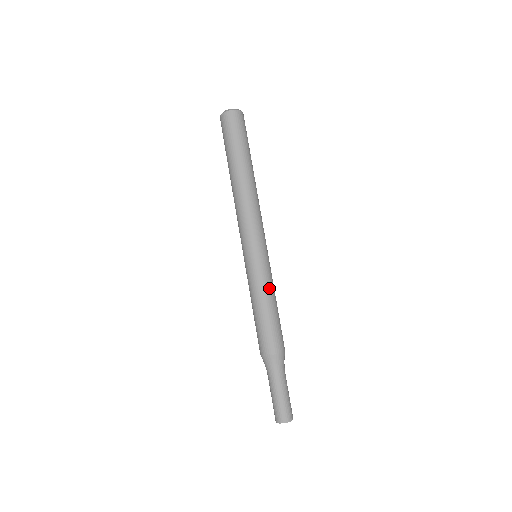
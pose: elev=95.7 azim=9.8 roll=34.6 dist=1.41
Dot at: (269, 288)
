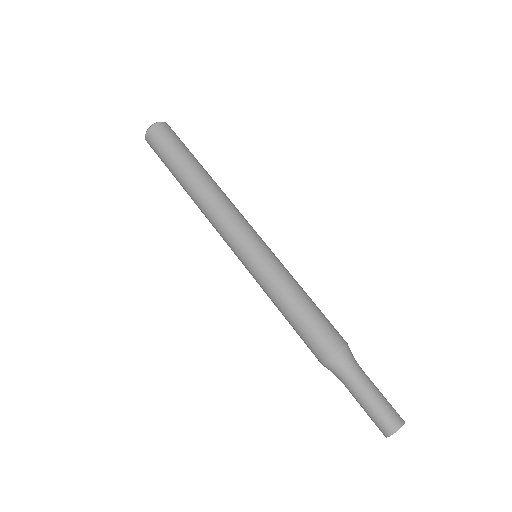
Dot at: (294, 279)
